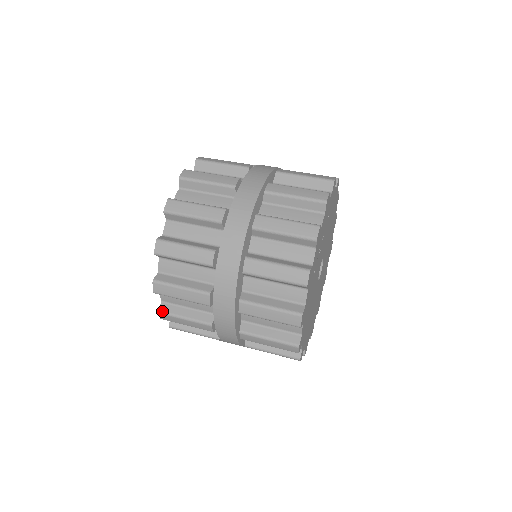
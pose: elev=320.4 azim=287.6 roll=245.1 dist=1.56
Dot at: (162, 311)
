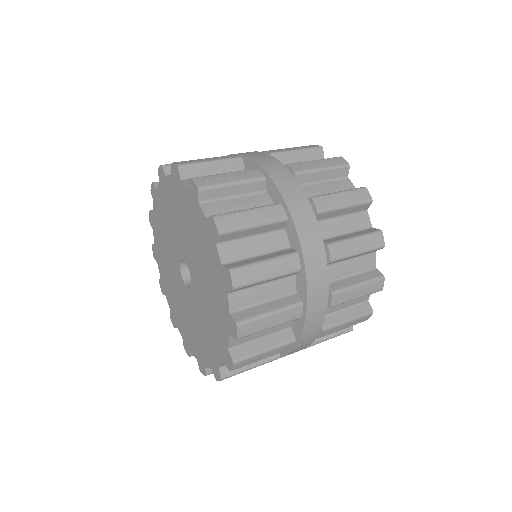
Dot at: (238, 359)
